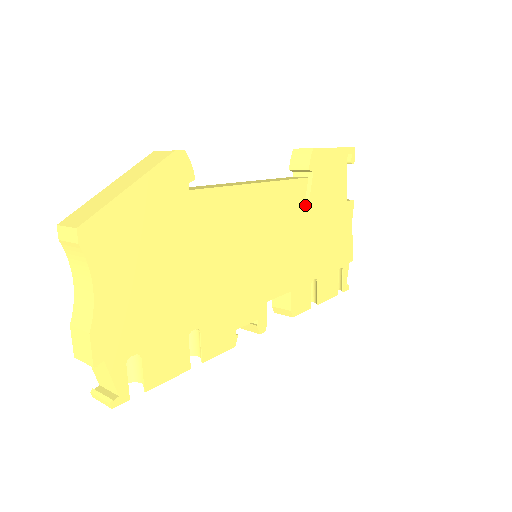
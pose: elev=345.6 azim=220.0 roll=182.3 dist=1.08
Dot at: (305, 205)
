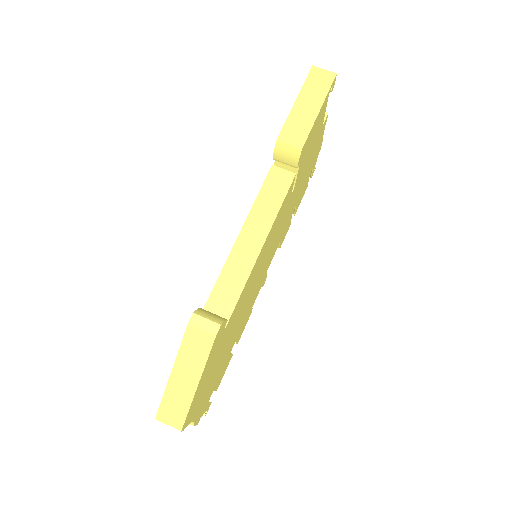
Dot at: occluded
